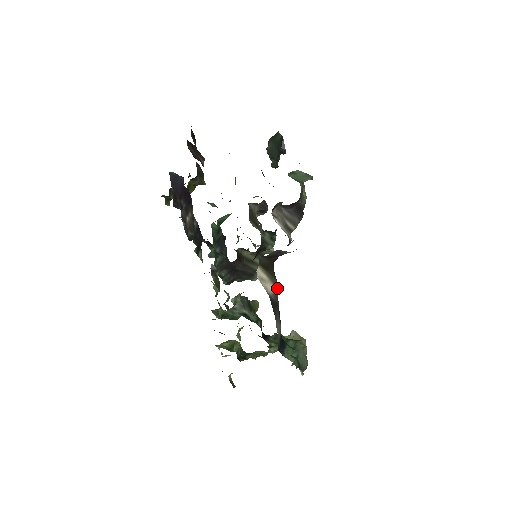
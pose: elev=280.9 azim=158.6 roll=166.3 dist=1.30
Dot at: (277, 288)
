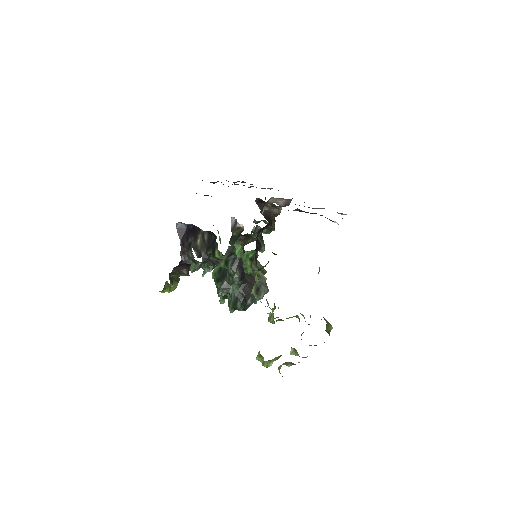
Dot at: occluded
